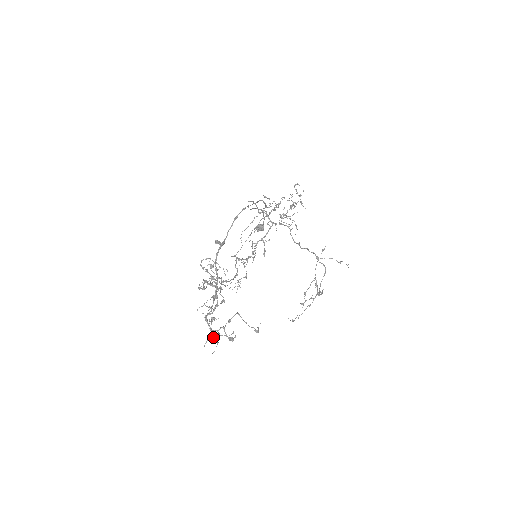
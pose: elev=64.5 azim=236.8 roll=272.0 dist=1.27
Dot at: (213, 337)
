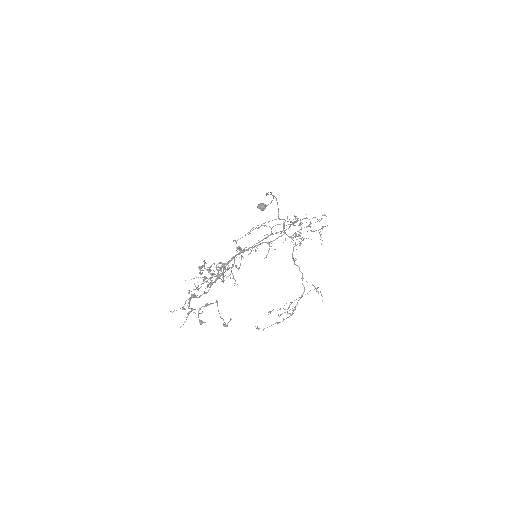
Dot at: (184, 308)
